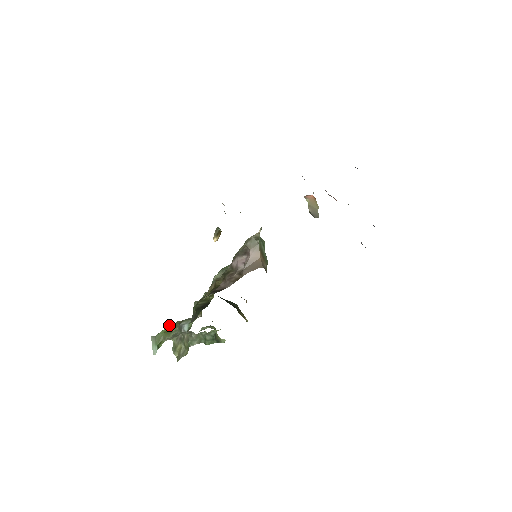
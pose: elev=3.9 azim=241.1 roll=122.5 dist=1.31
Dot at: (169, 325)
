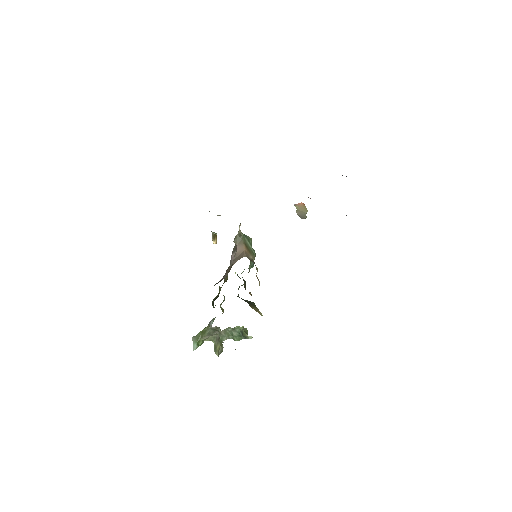
Dot at: occluded
